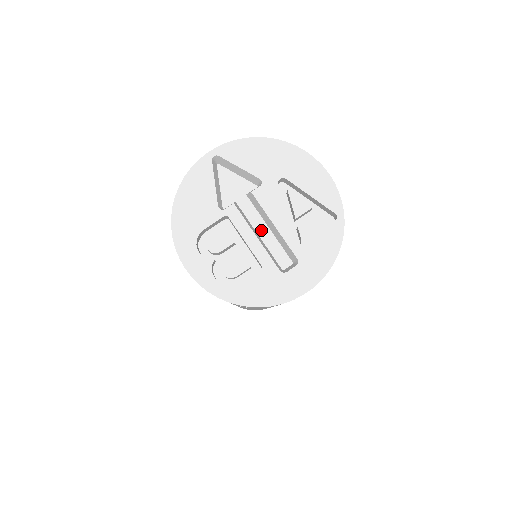
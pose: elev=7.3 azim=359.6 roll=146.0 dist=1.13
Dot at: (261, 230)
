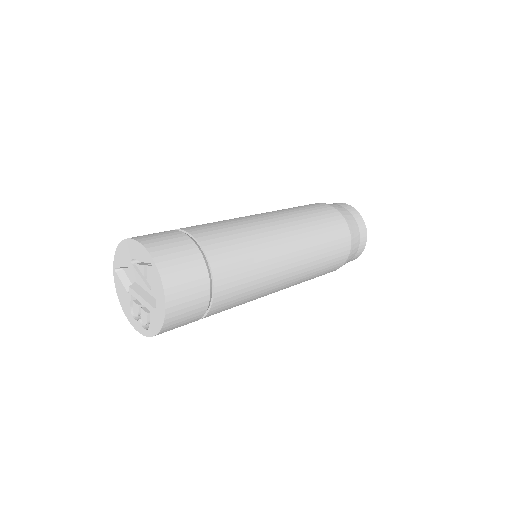
Dot at: occluded
